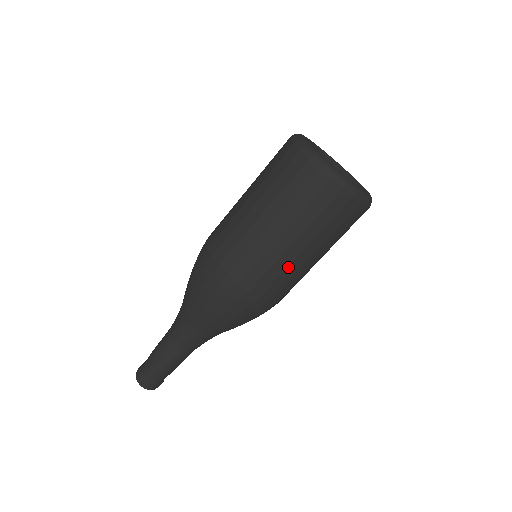
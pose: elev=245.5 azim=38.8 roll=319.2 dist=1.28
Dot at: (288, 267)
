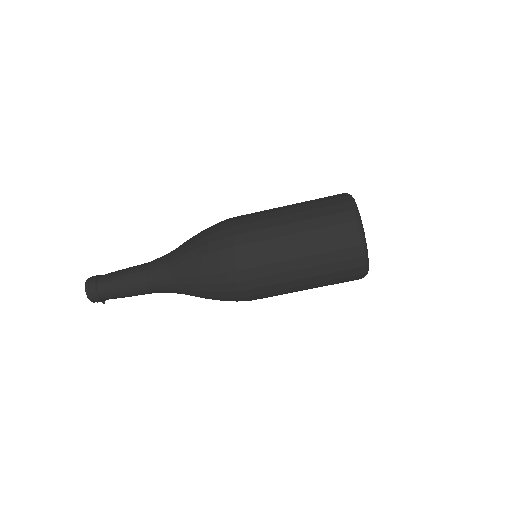
Dot at: (275, 251)
